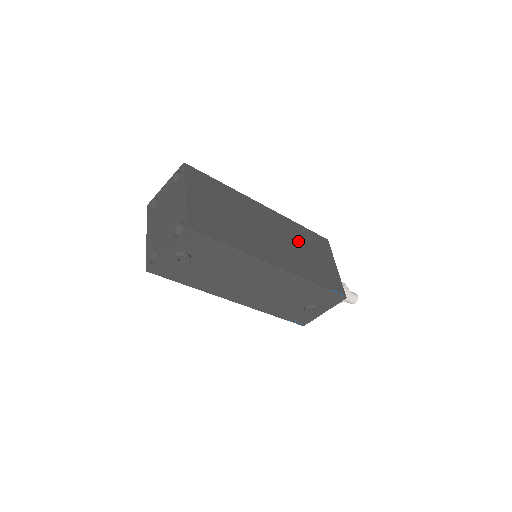
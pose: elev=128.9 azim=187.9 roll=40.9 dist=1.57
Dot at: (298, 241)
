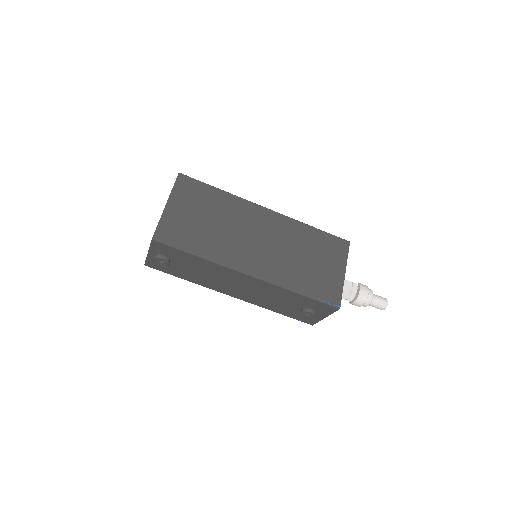
Dot at: (297, 245)
